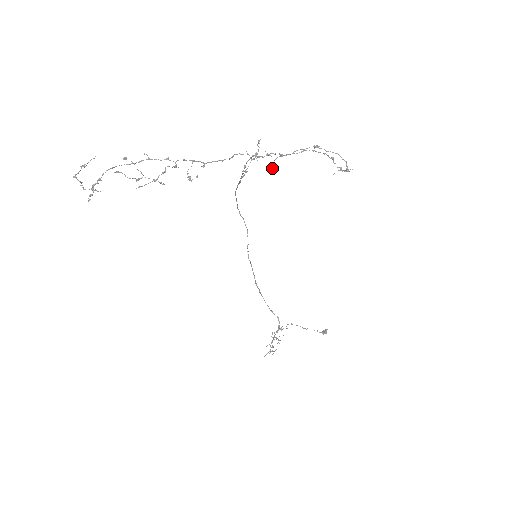
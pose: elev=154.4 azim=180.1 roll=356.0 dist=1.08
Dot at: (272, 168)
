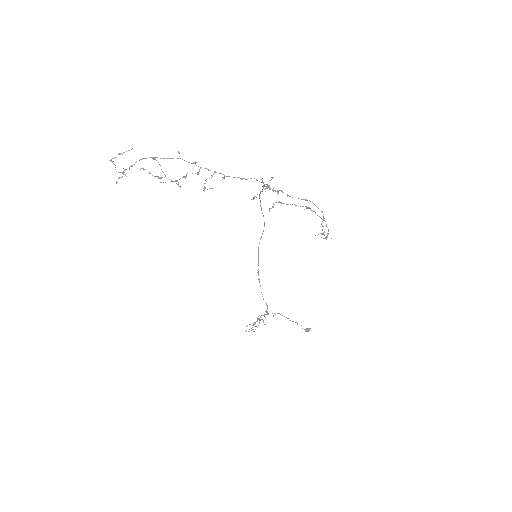
Dot at: (272, 207)
